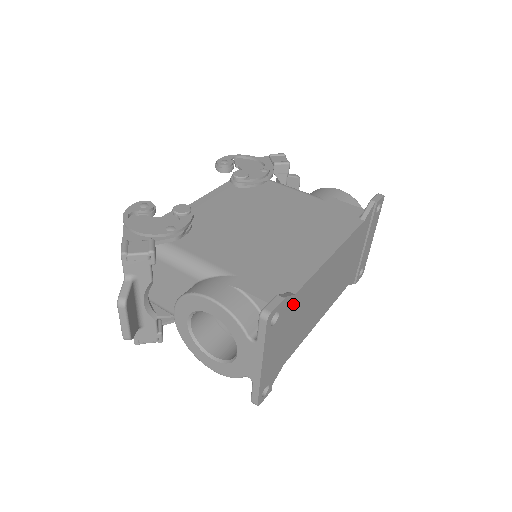
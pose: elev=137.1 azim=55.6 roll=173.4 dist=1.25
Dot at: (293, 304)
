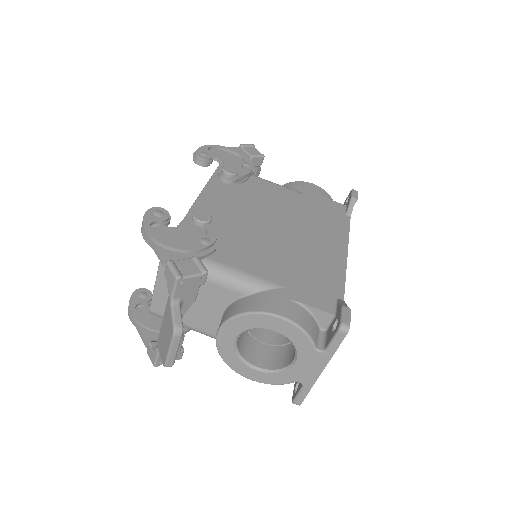
Dot at: occluded
